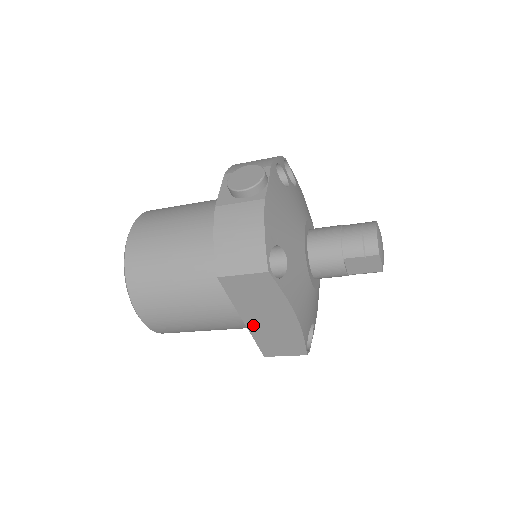
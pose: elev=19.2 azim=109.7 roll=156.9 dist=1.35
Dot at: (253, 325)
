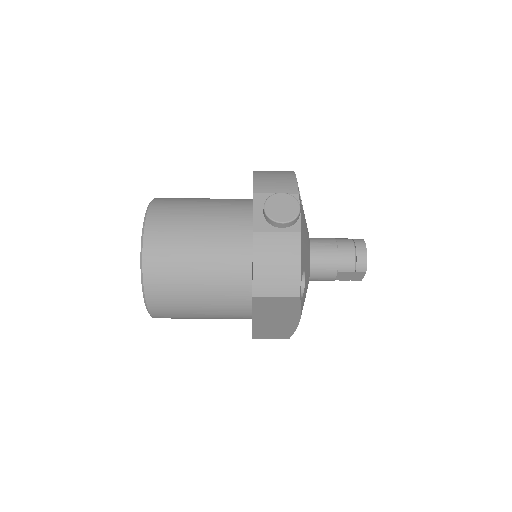
Dot at: (259, 323)
